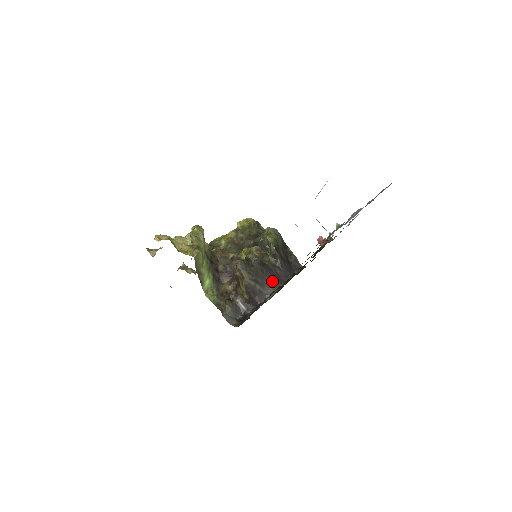
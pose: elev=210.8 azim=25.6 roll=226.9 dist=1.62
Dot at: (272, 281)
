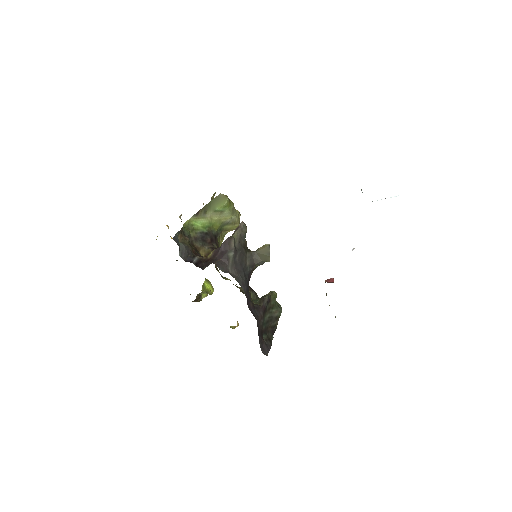
Dot at: (243, 279)
